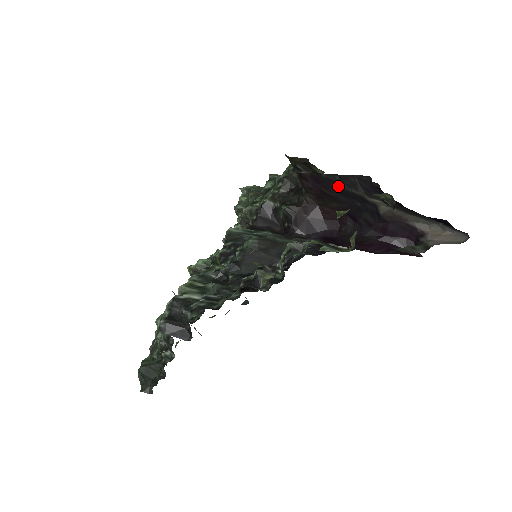
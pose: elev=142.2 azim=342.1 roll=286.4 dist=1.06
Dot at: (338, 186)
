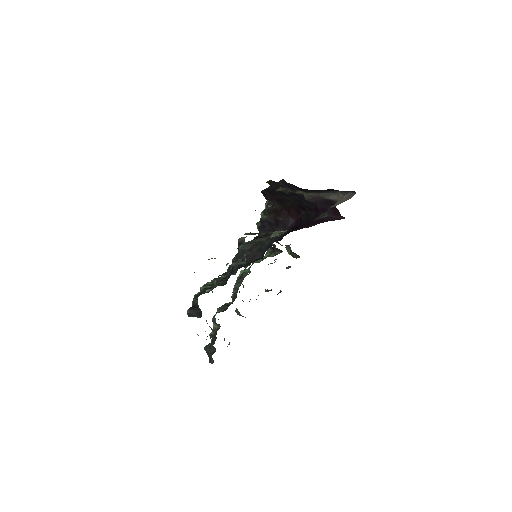
Dot at: (279, 191)
